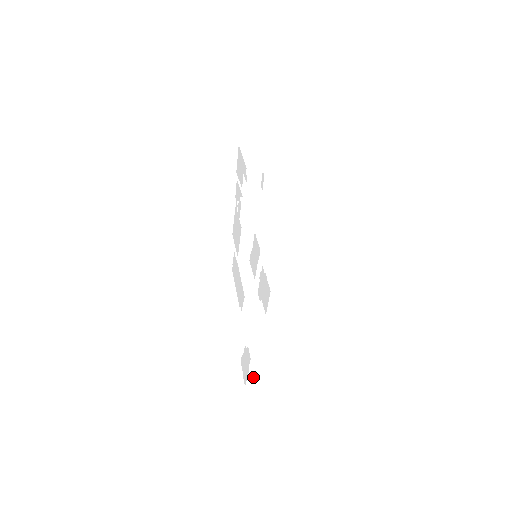
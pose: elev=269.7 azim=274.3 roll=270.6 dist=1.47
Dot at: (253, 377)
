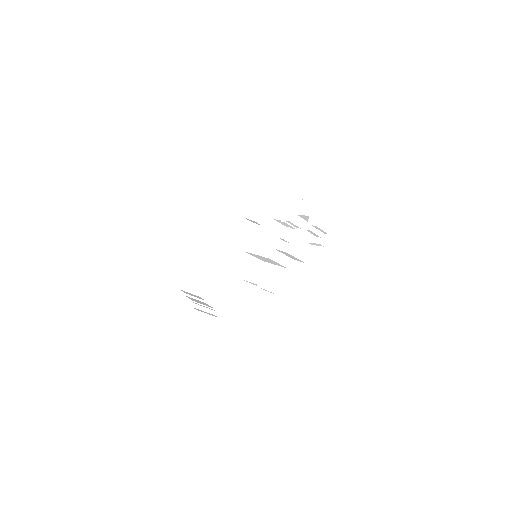
Dot at: occluded
